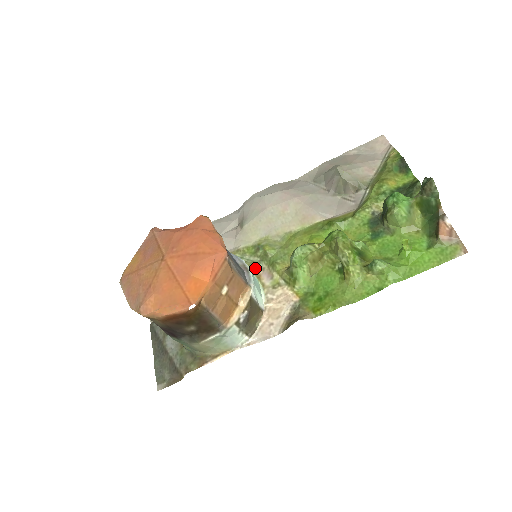
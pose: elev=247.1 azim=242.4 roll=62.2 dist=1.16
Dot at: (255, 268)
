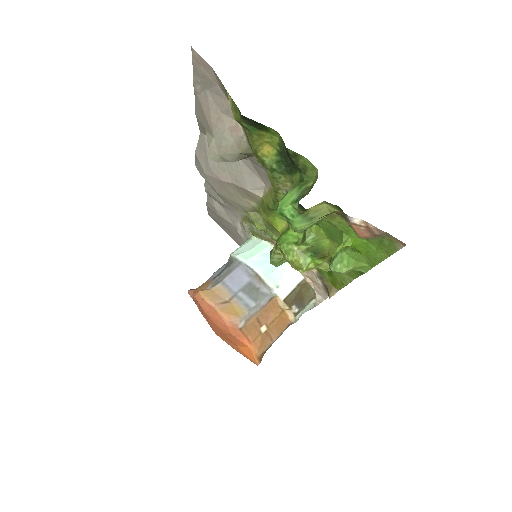
Dot at: (268, 239)
